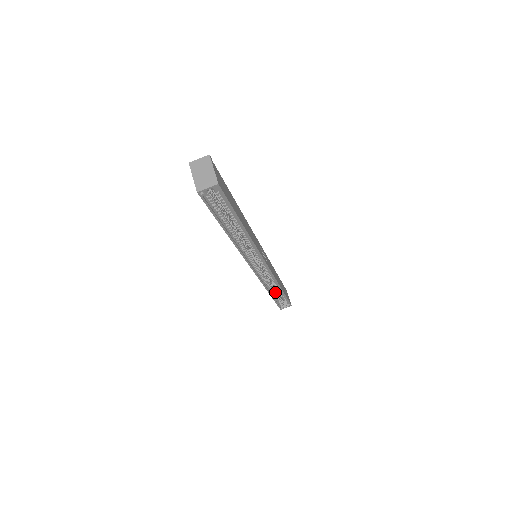
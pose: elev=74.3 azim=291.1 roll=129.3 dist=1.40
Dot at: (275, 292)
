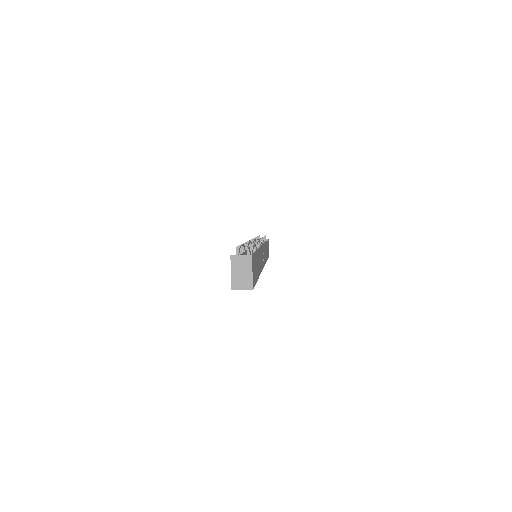
Dot at: occluded
